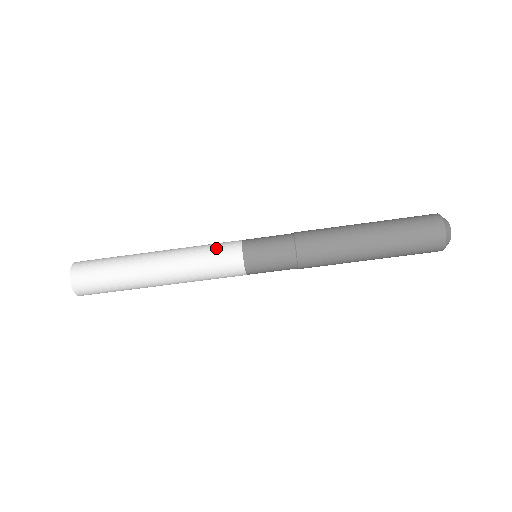
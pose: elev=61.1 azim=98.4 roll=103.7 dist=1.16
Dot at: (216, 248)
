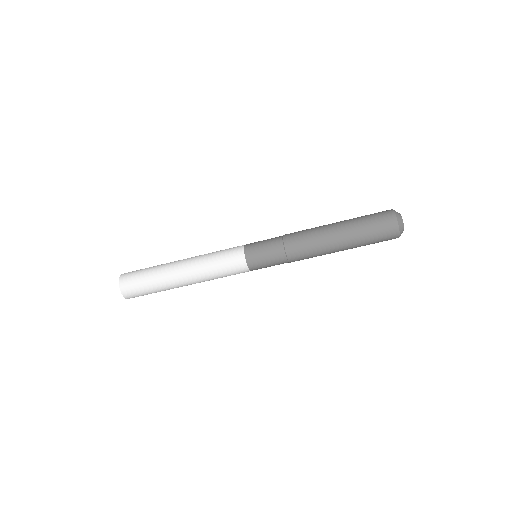
Dot at: (225, 249)
